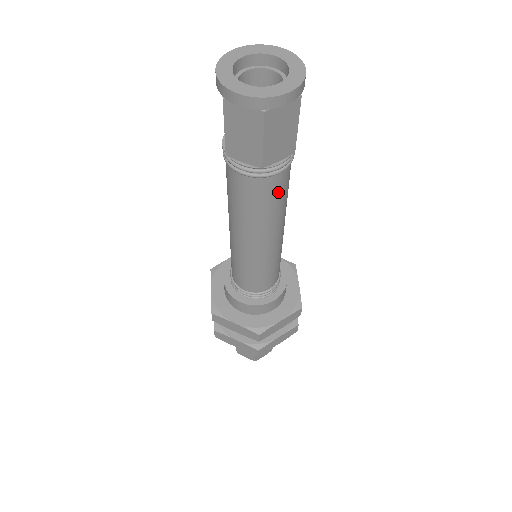
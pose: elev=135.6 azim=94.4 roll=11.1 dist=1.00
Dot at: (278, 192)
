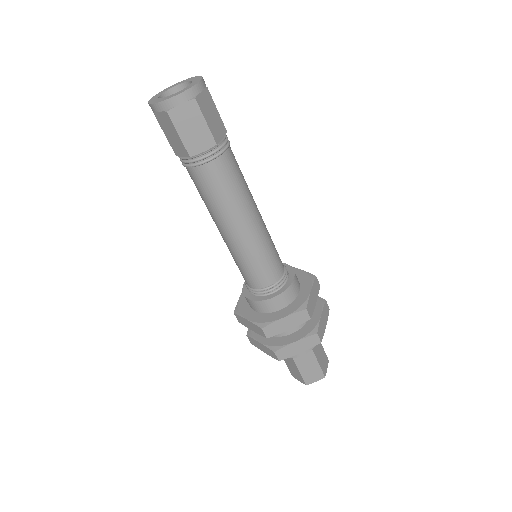
Dot at: (219, 180)
